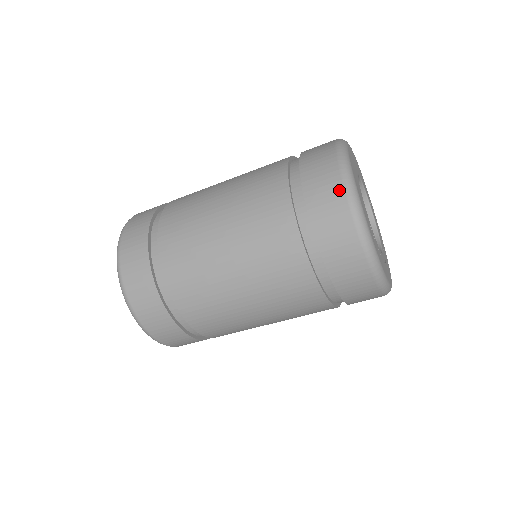
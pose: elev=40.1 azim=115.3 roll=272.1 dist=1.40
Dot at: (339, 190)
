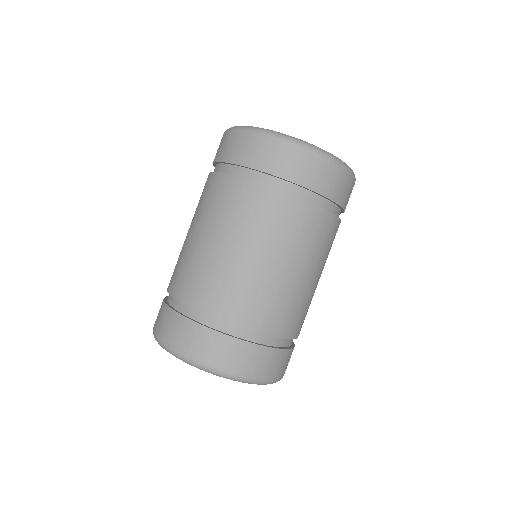
Dot at: (235, 135)
